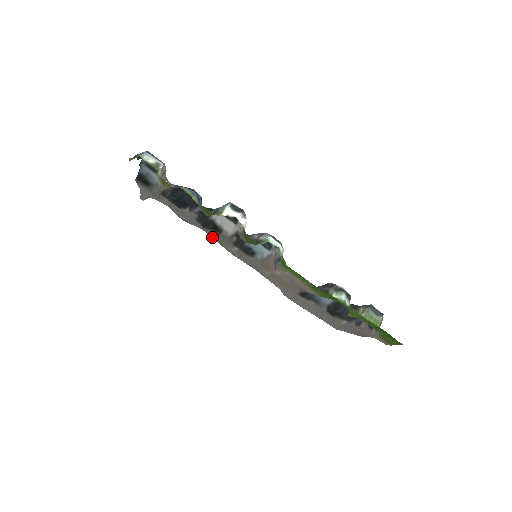
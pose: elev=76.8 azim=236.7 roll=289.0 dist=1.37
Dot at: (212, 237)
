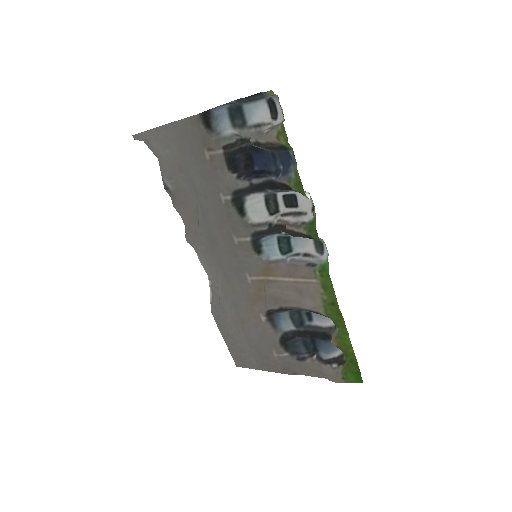
Dot at: (213, 217)
